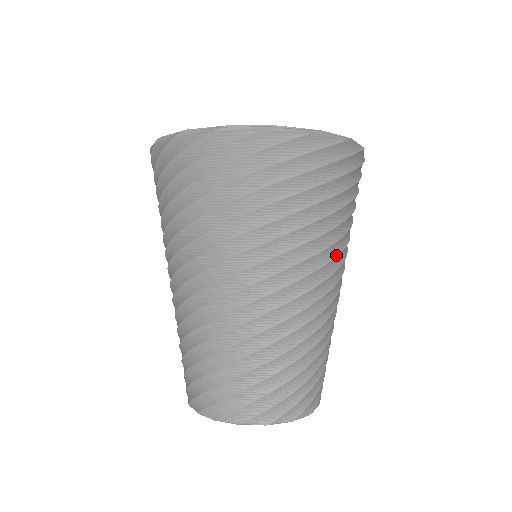
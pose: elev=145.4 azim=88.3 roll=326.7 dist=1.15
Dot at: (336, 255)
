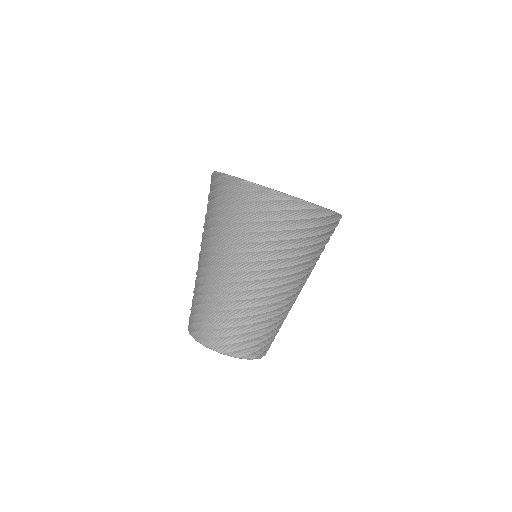
Dot at: (293, 273)
